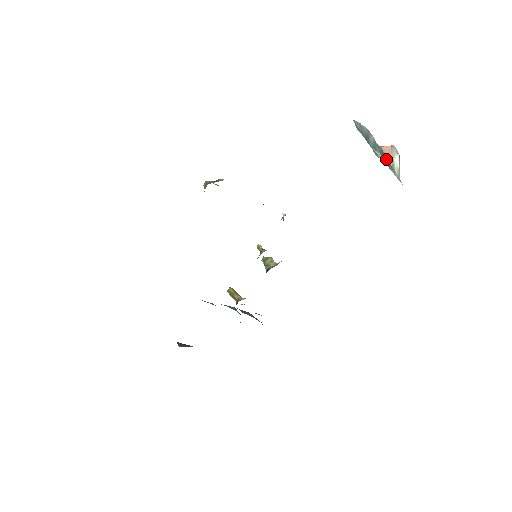
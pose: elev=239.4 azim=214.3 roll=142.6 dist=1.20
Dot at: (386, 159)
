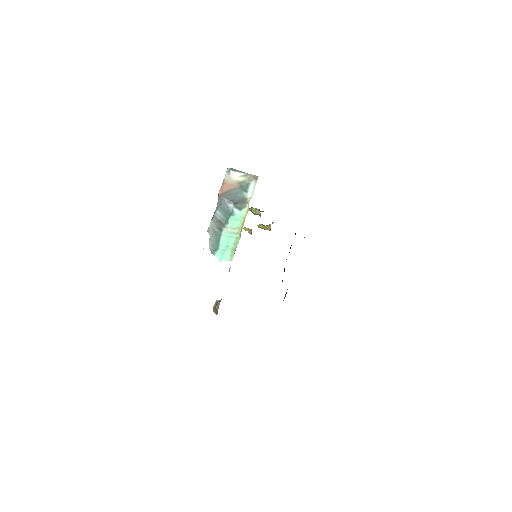
Dot at: (234, 193)
